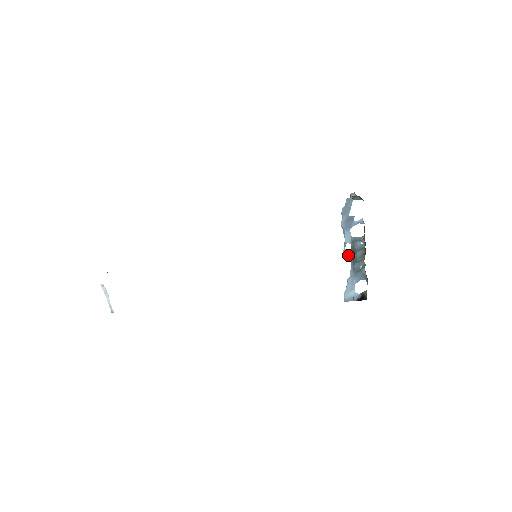
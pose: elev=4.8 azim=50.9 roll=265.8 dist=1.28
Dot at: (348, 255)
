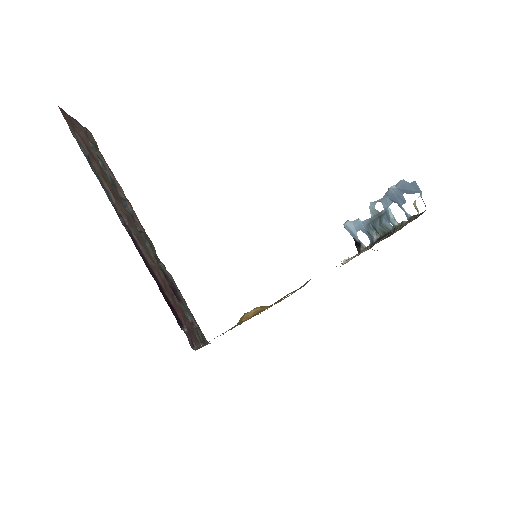
Dot at: (374, 210)
